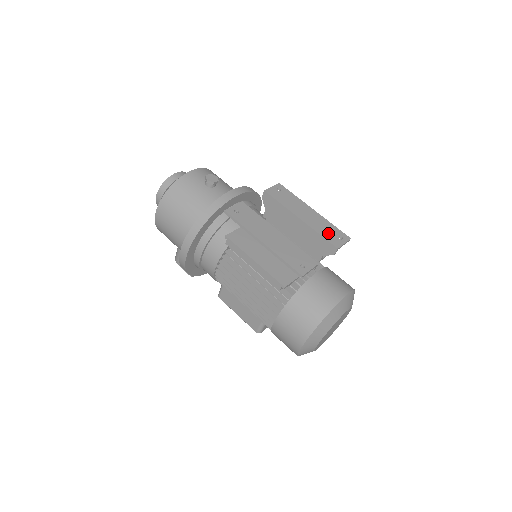
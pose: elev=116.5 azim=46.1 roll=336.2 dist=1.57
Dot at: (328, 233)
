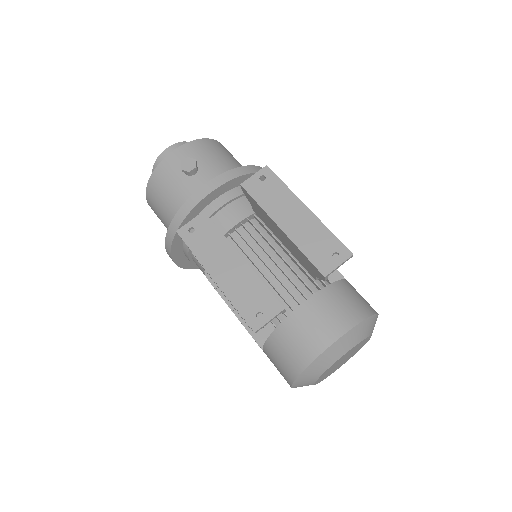
Dot at: (317, 249)
